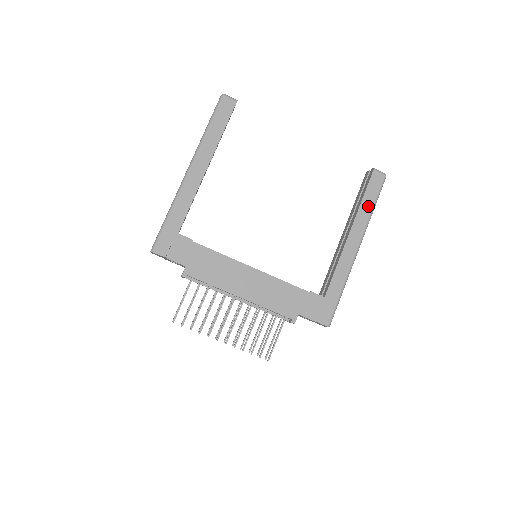
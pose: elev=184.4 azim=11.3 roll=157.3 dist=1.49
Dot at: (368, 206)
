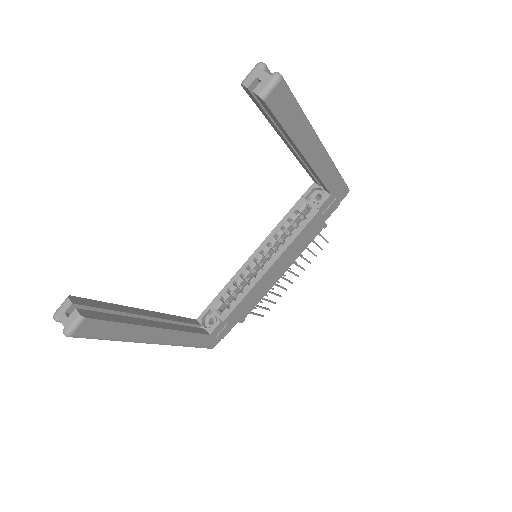
Dot at: (297, 124)
